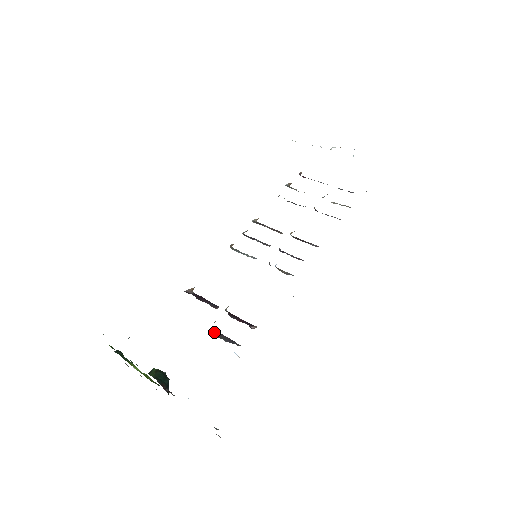
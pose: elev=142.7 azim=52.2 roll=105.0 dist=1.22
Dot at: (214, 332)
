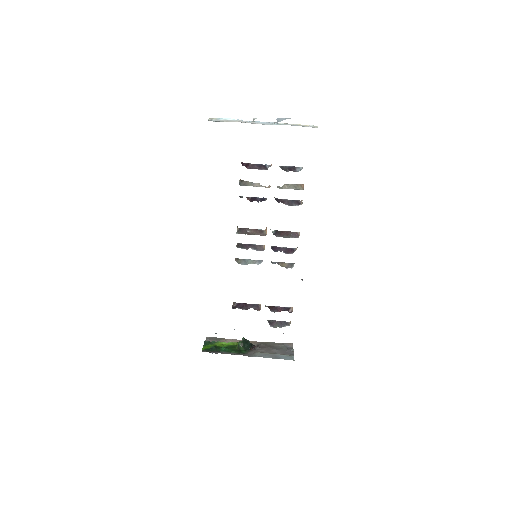
Dot at: (269, 324)
